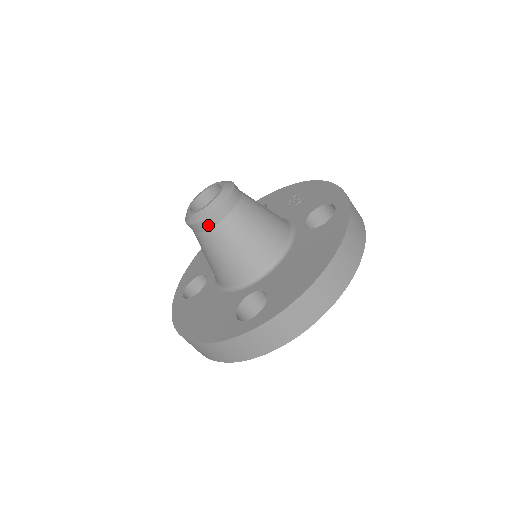
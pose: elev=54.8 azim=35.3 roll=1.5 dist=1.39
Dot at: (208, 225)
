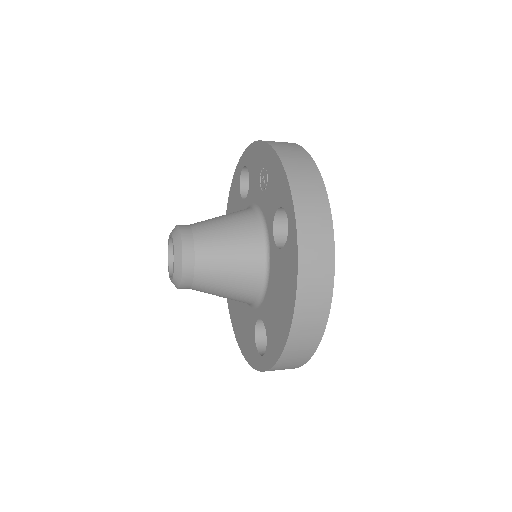
Dot at: (186, 288)
